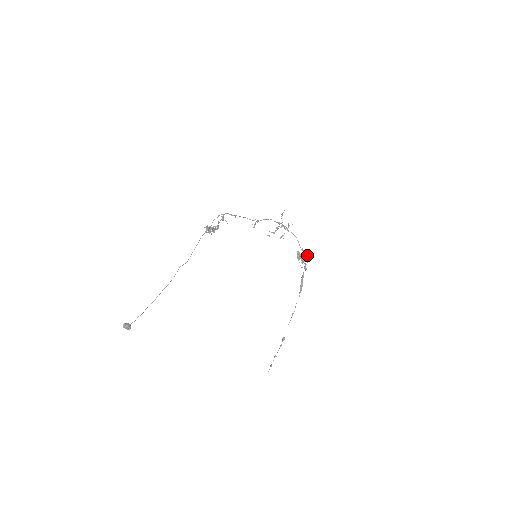
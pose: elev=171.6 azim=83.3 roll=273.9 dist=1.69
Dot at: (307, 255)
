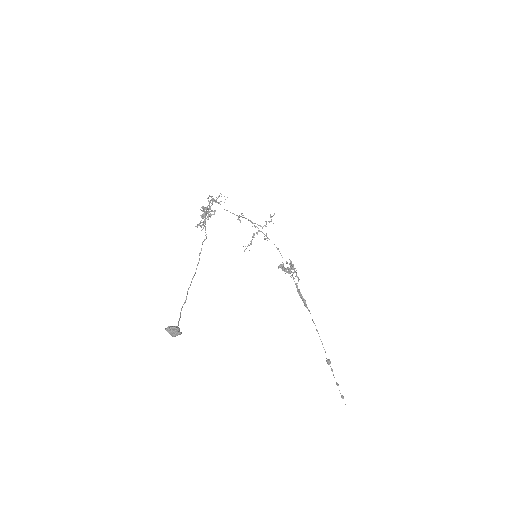
Dot at: occluded
